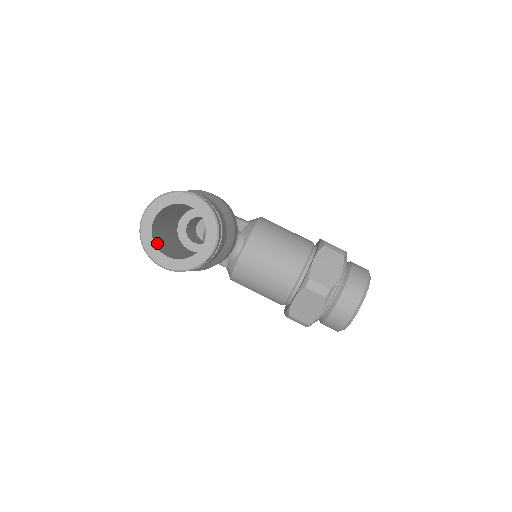
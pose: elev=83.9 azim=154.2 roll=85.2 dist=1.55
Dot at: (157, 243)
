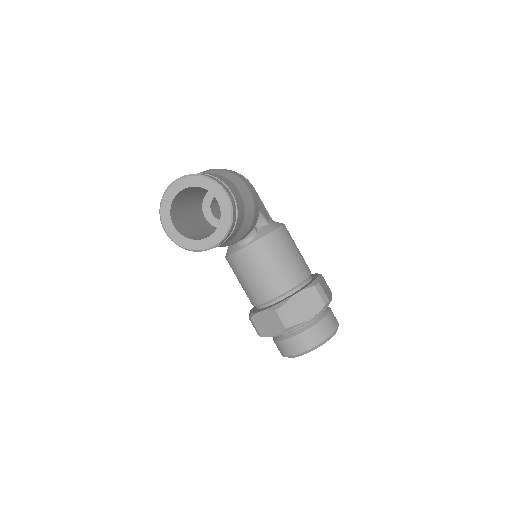
Dot at: (174, 208)
